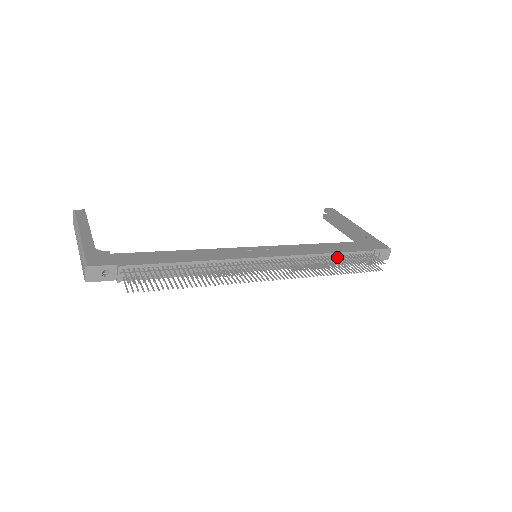
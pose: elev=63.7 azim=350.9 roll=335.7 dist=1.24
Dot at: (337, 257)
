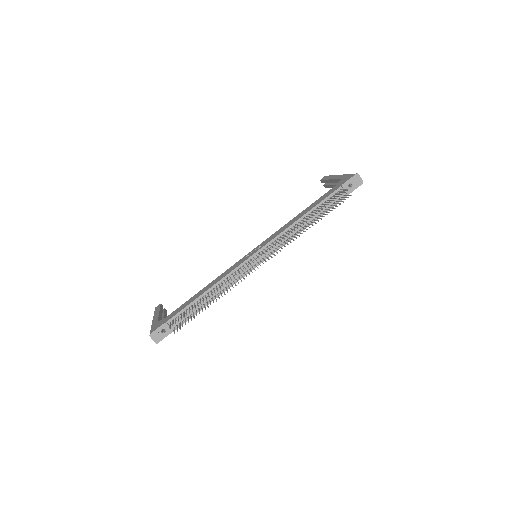
Dot at: (313, 213)
